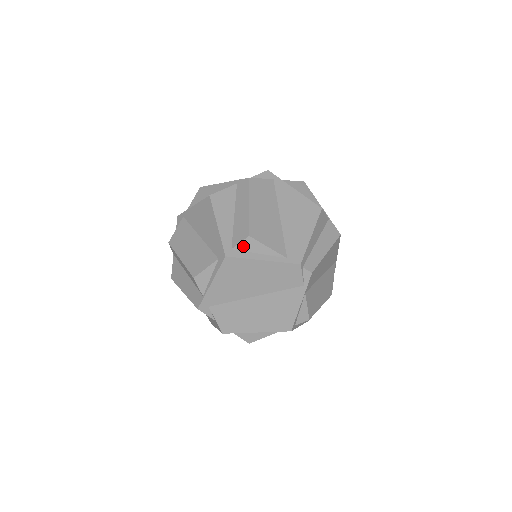
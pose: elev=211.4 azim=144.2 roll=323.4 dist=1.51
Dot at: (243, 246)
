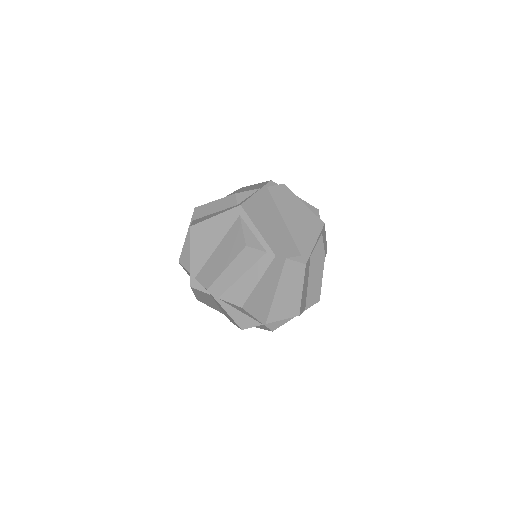
Dot at: occluded
